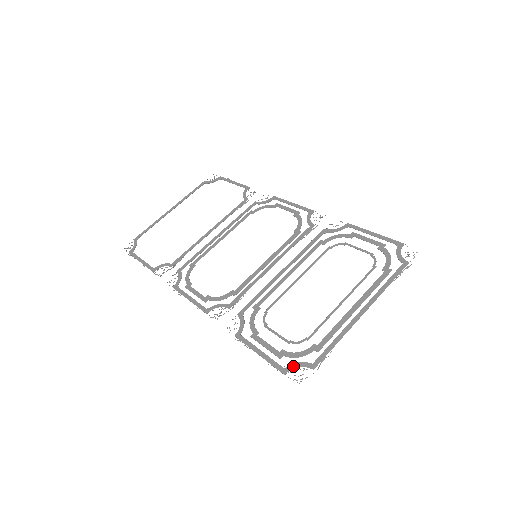
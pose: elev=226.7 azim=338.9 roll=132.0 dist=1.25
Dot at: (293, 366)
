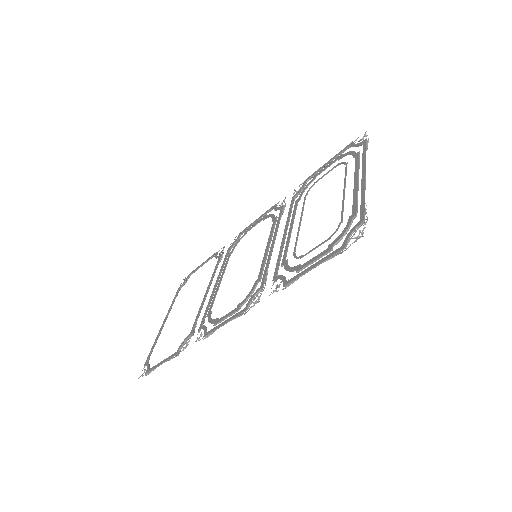
Dot at: (347, 238)
